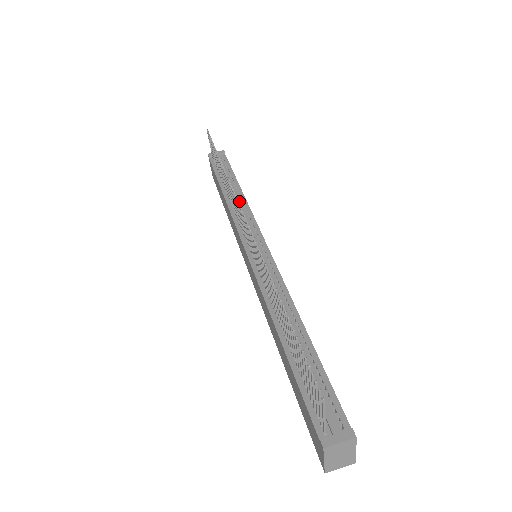
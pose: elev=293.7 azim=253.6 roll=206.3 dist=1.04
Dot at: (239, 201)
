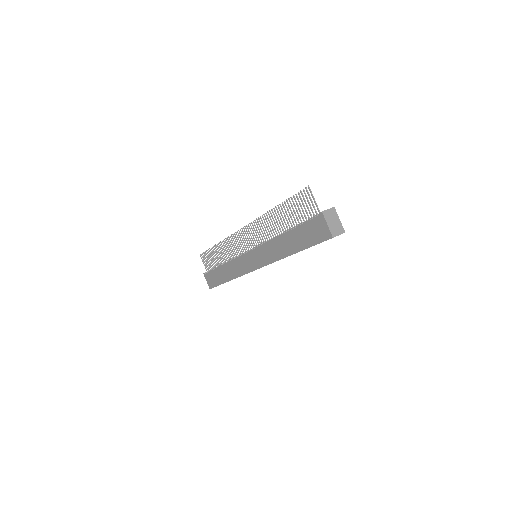
Dot at: occluded
